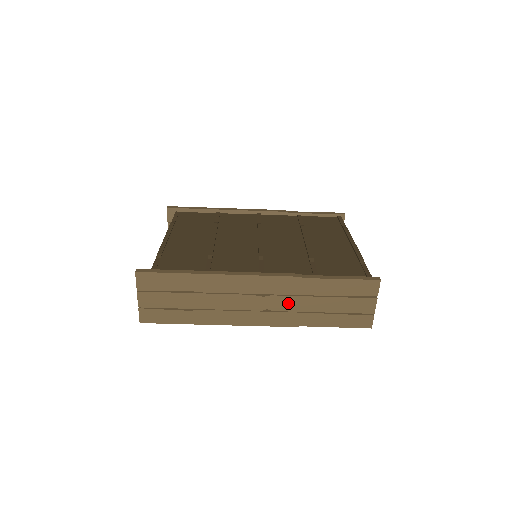
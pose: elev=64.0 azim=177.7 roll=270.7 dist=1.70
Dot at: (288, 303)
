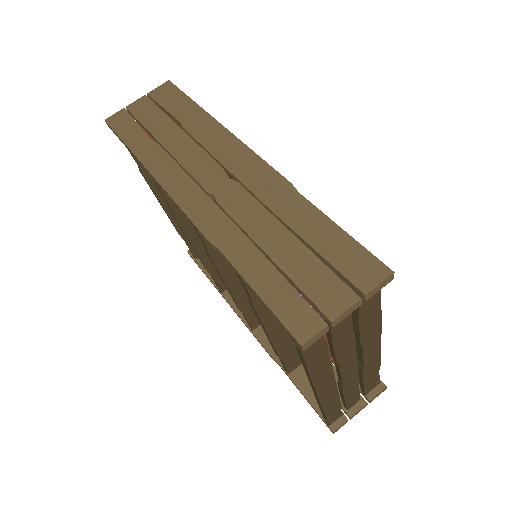
Dot at: (243, 206)
